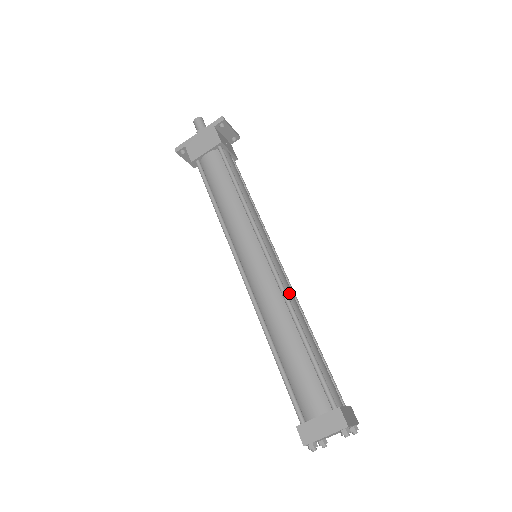
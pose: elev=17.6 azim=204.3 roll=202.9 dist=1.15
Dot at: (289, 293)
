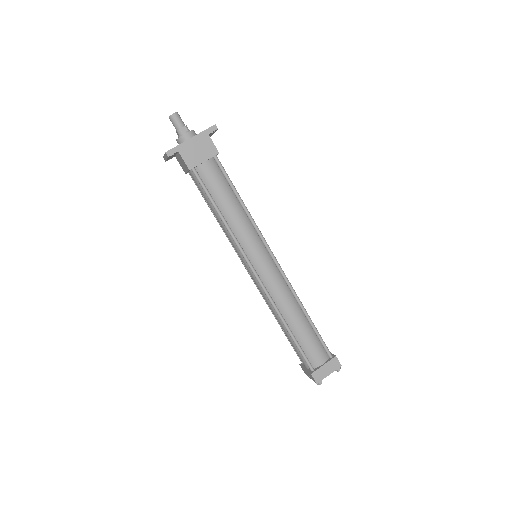
Dot at: occluded
